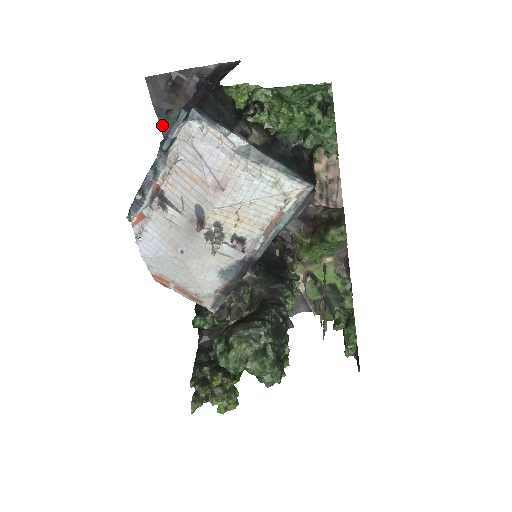
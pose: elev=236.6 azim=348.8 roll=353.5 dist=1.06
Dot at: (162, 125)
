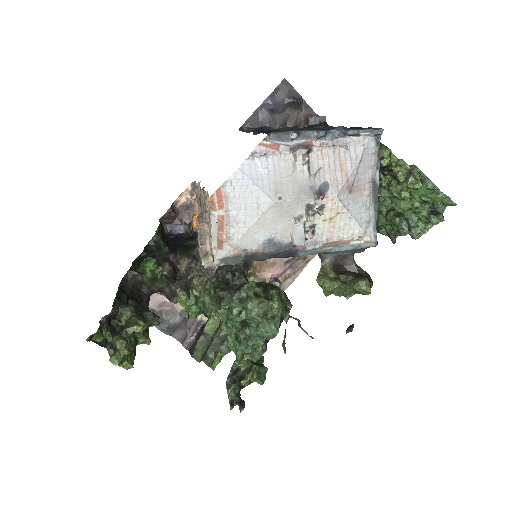
Dot at: (257, 111)
